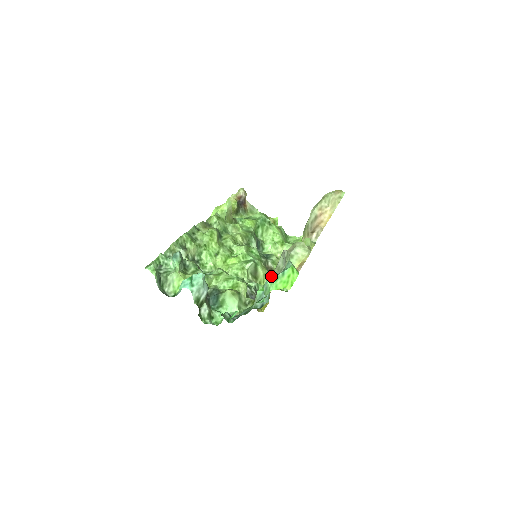
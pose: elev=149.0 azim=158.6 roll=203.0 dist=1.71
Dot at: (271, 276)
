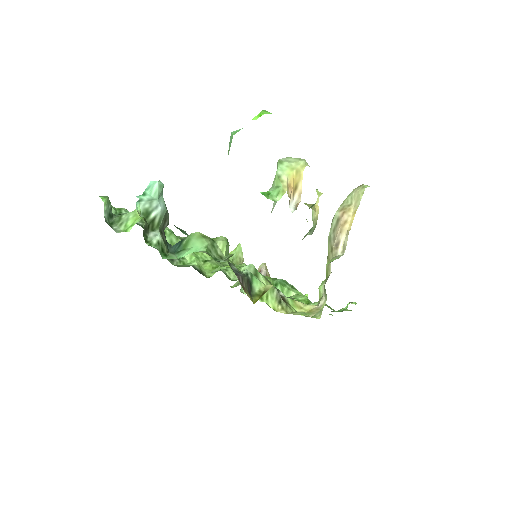
Dot at: occluded
